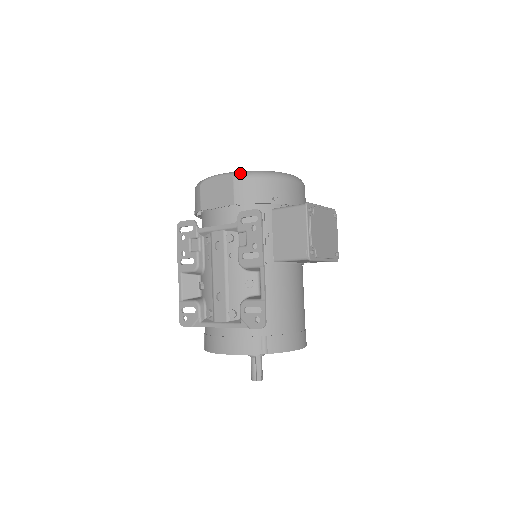
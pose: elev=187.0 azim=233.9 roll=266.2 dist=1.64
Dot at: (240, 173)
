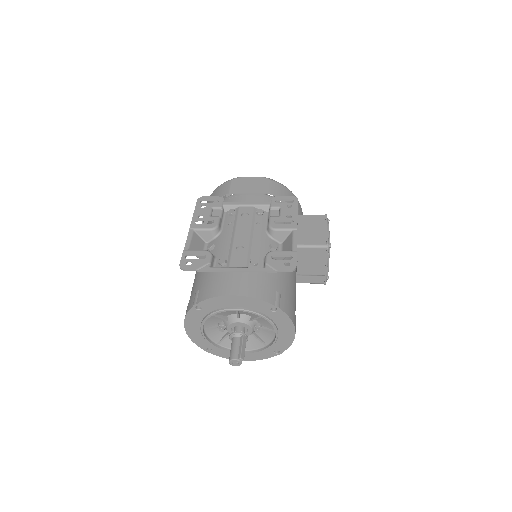
Dot at: (274, 180)
